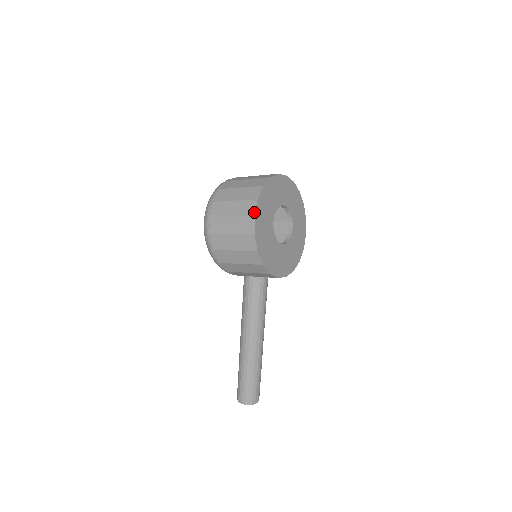
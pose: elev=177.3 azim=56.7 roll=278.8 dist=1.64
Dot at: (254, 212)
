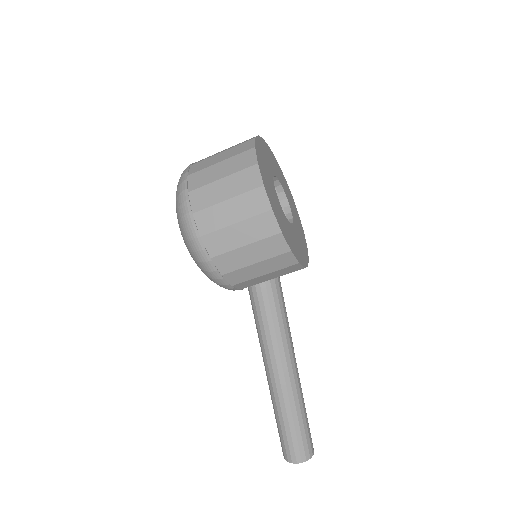
Dot at: (261, 180)
